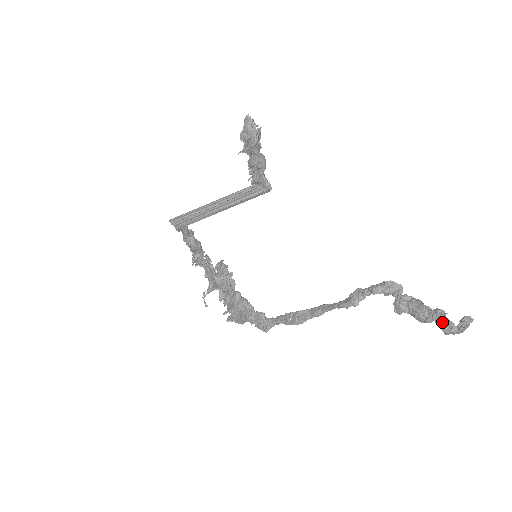
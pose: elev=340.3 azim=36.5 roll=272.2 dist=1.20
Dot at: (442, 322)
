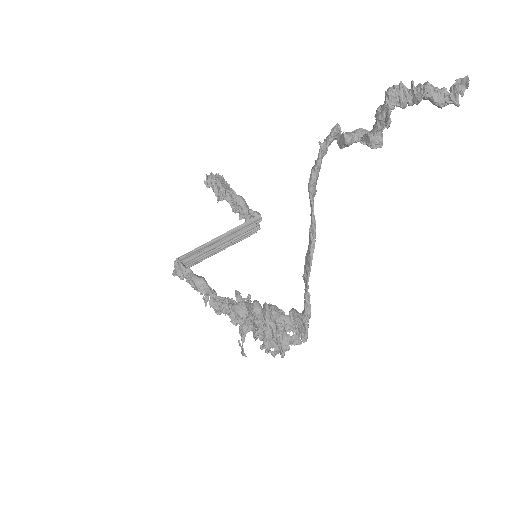
Dot at: (412, 96)
